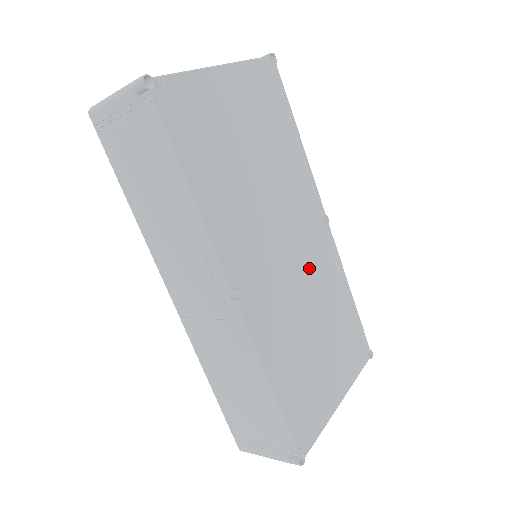
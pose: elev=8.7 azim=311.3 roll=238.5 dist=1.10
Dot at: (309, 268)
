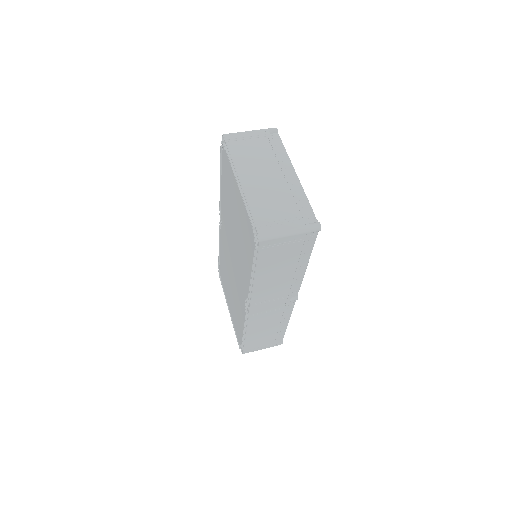
Dot at: occluded
